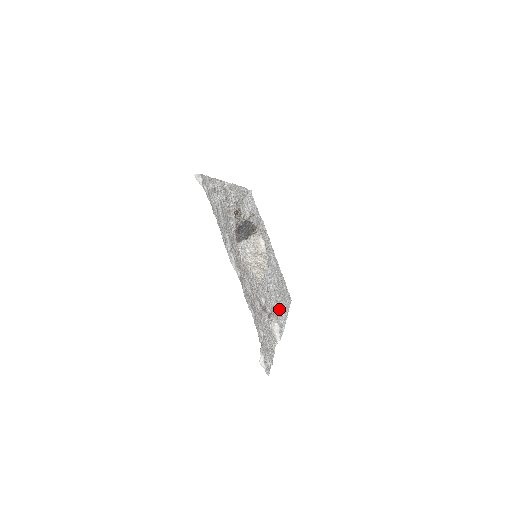
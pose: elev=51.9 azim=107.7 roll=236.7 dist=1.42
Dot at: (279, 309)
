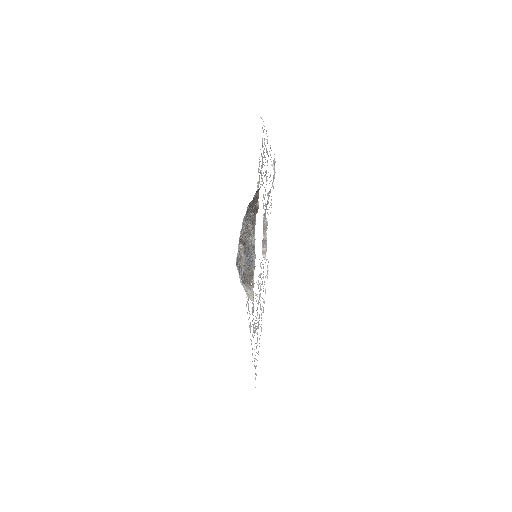
Dot at: (263, 291)
